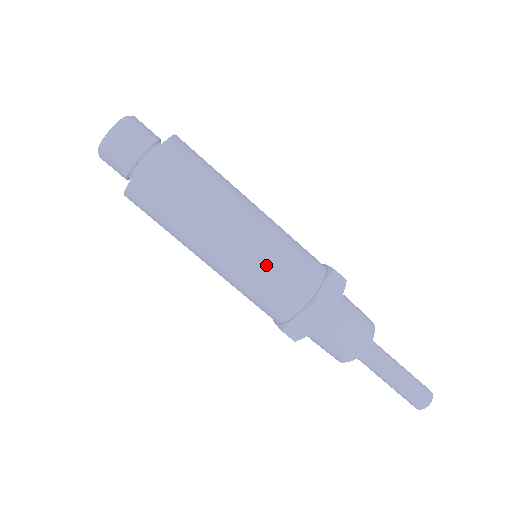
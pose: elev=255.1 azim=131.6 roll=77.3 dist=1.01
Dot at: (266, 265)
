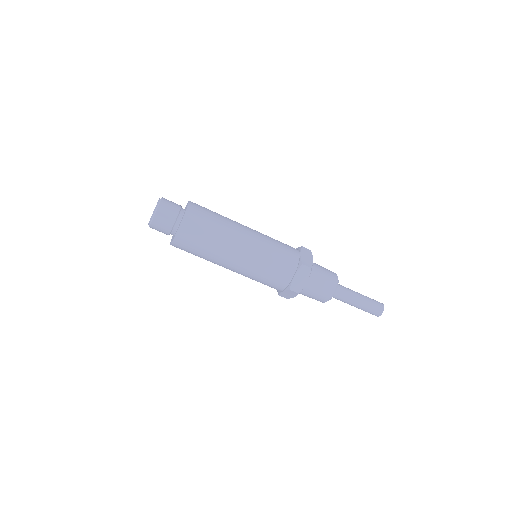
Dot at: (268, 252)
